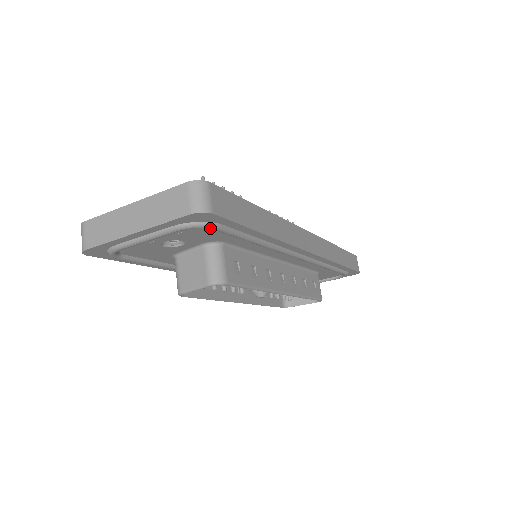
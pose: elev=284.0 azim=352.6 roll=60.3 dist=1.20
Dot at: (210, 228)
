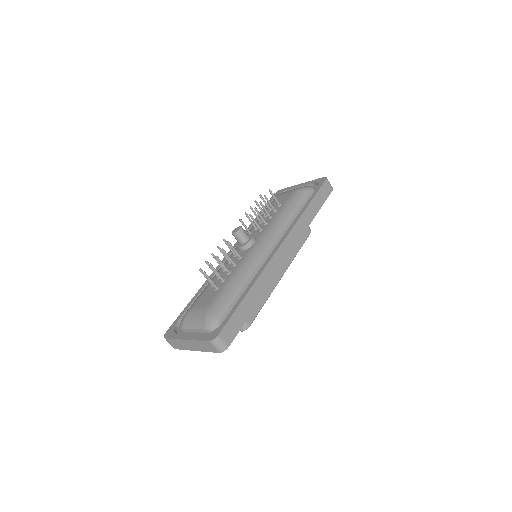
Dot at: occluded
